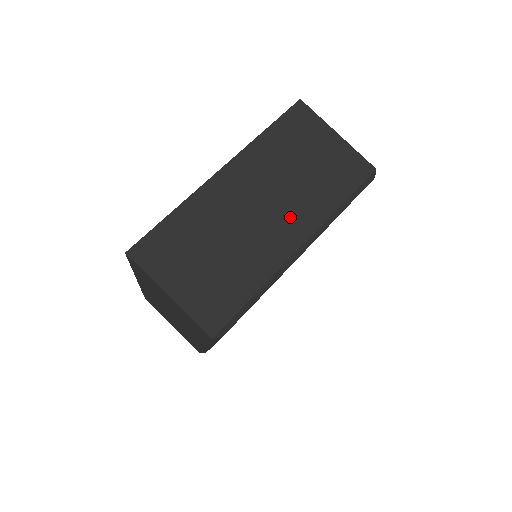
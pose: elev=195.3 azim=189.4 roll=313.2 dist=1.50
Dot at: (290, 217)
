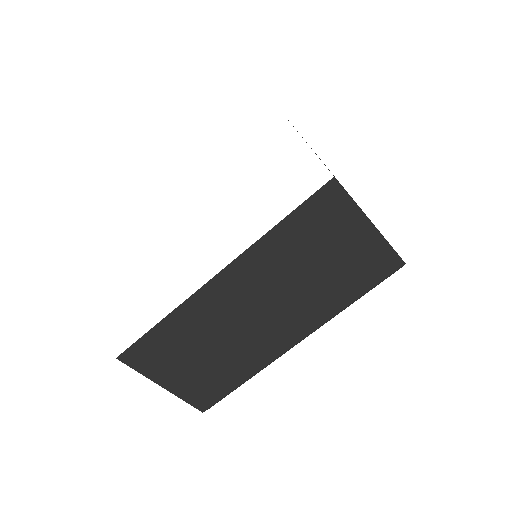
Dot at: (291, 318)
